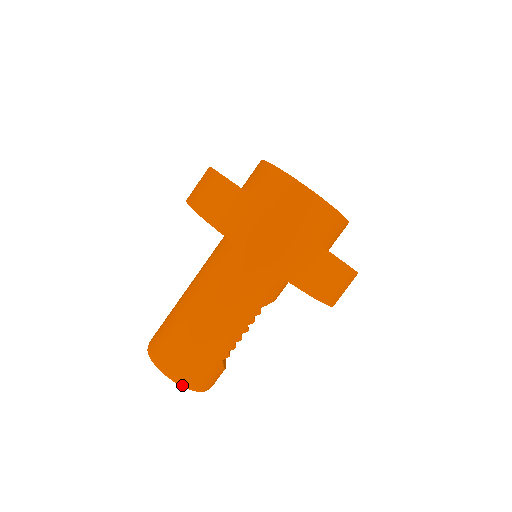
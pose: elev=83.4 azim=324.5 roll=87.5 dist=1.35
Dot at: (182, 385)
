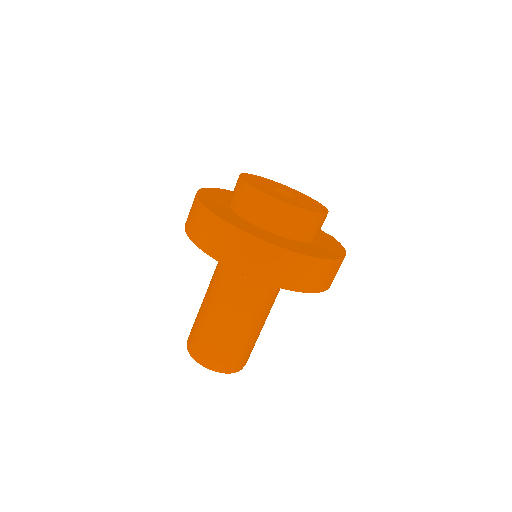
Dot at: occluded
